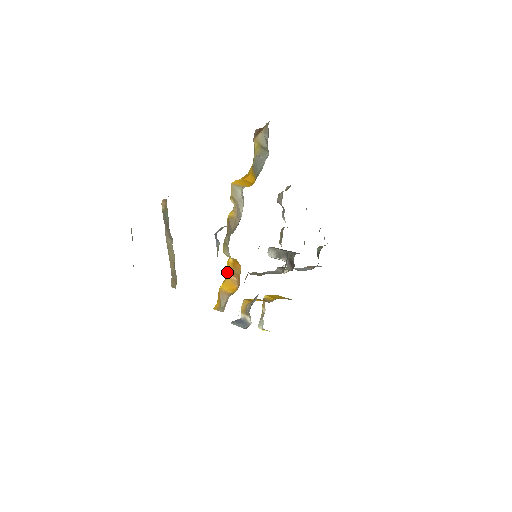
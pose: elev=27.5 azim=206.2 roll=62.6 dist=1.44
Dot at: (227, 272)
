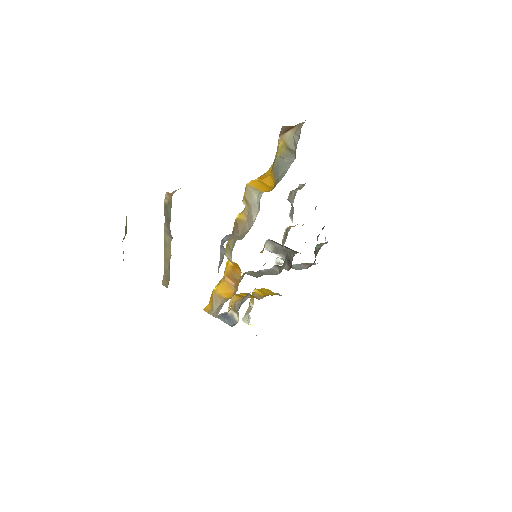
Dot at: (224, 274)
